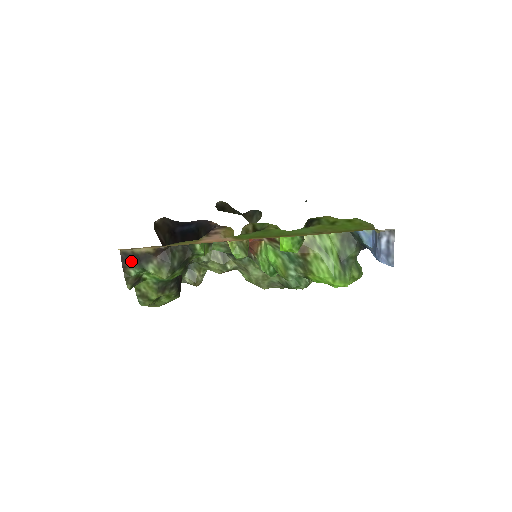
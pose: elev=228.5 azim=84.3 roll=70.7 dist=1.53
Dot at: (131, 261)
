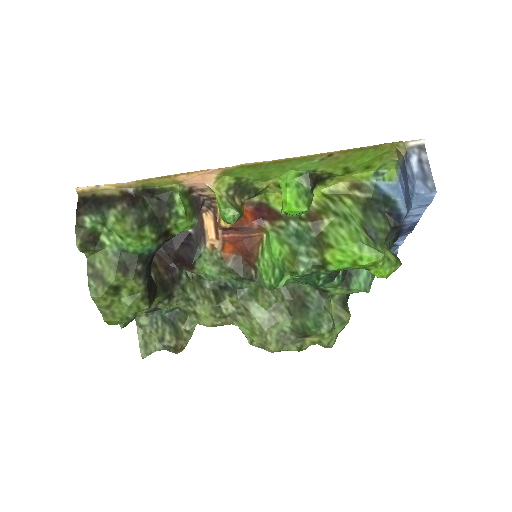
Dot at: (89, 206)
